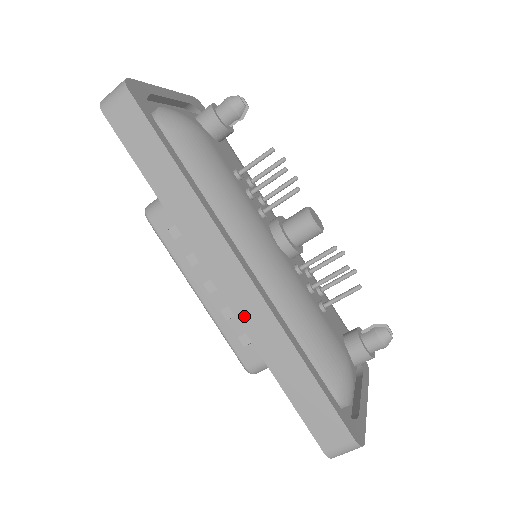
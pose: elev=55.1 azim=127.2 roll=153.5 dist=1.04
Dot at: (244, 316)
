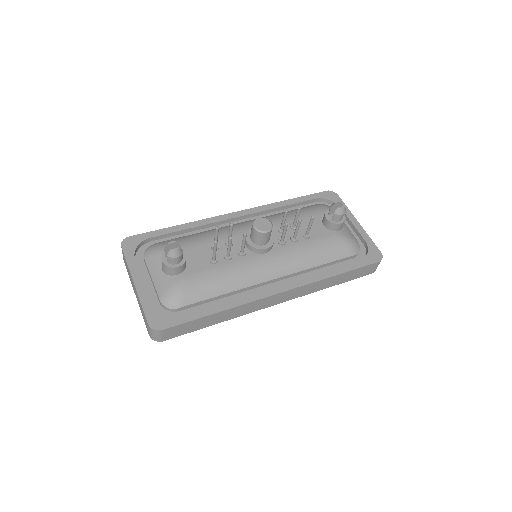
Dot at: (299, 295)
